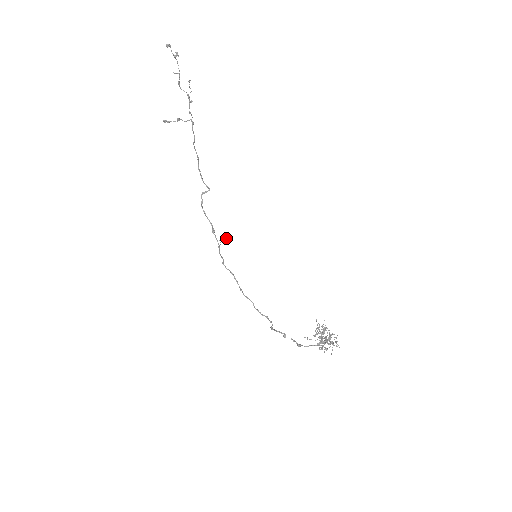
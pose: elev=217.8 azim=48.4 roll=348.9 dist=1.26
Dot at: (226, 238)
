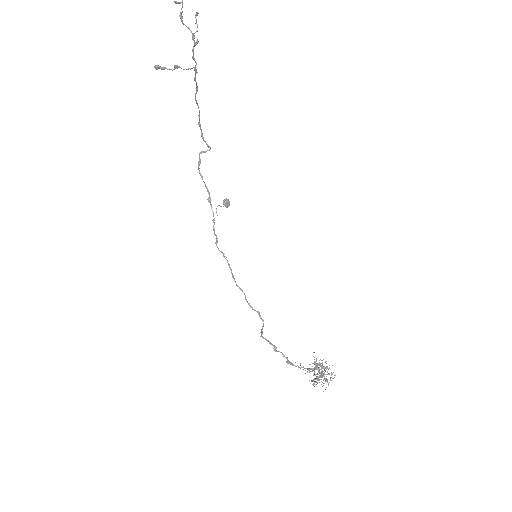
Dot at: (224, 203)
